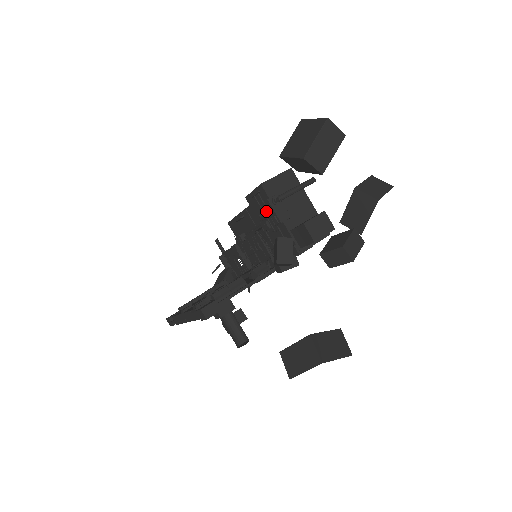
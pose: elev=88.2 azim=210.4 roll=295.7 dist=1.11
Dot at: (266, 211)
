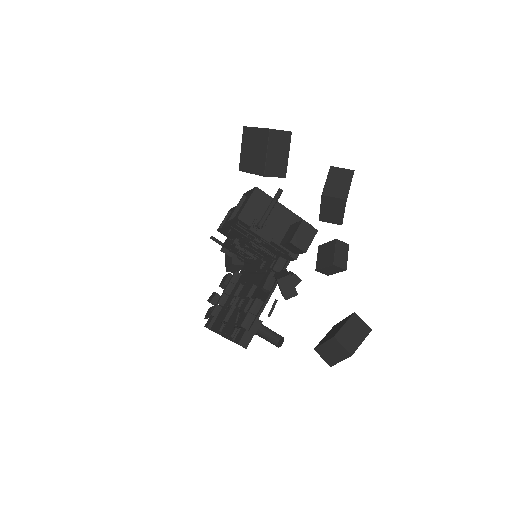
Dot at: occluded
